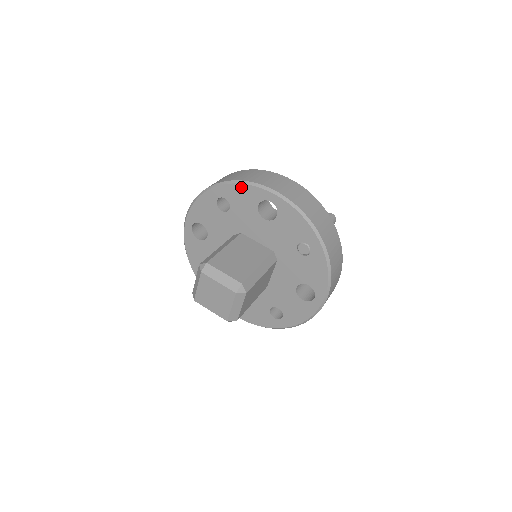
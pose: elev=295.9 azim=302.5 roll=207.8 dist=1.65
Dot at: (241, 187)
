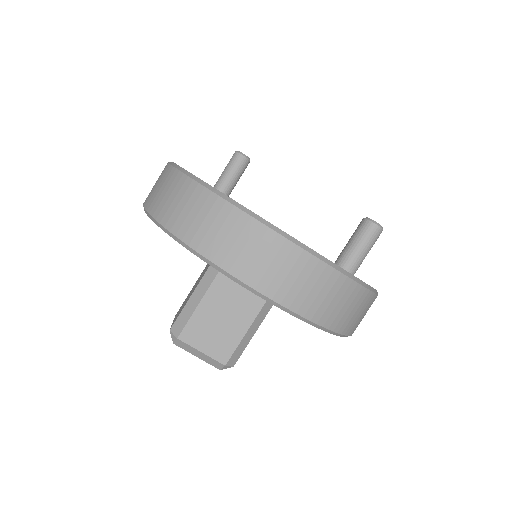
Dot at: (205, 261)
